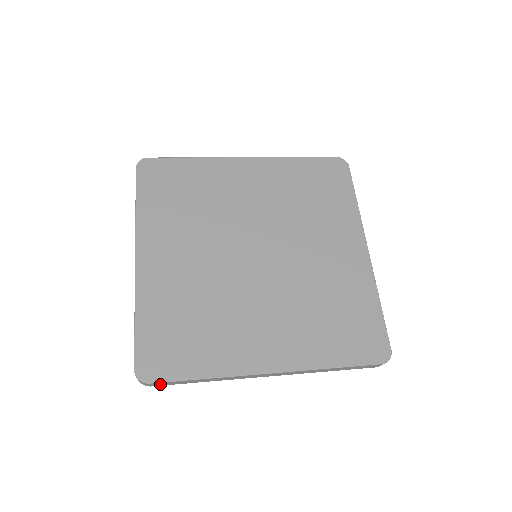
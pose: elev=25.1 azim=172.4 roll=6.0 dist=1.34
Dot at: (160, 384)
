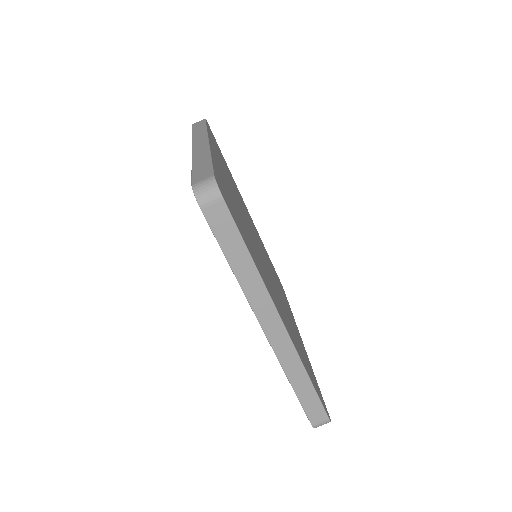
Dot at: (217, 216)
